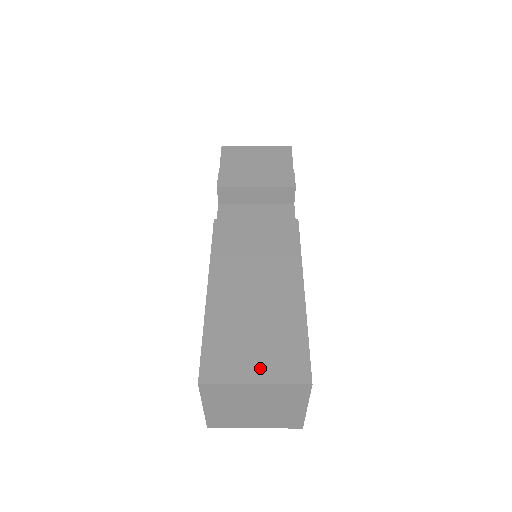
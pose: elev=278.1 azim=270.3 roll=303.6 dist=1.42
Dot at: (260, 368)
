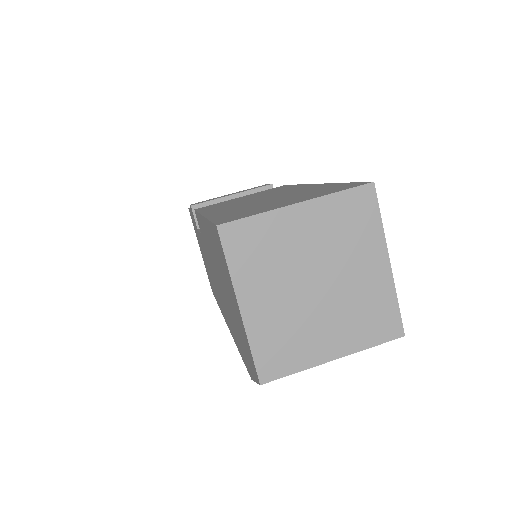
Dot at: (297, 200)
